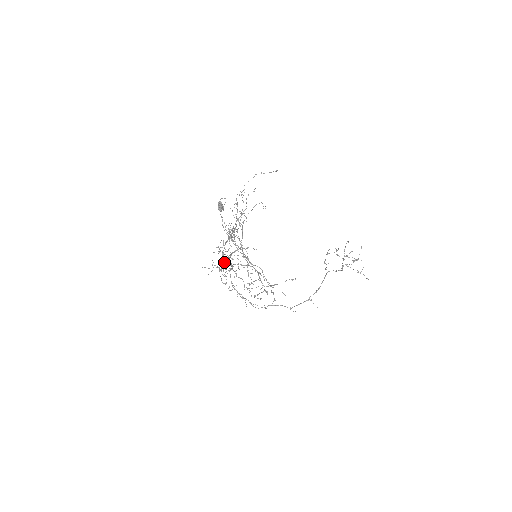
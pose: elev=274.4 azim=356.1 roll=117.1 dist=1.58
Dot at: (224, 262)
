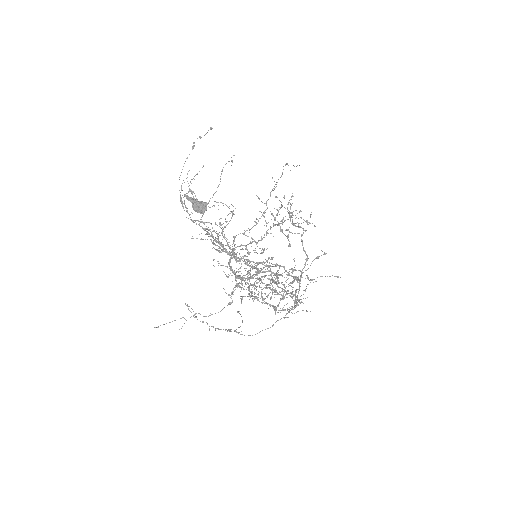
Dot at: (278, 277)
